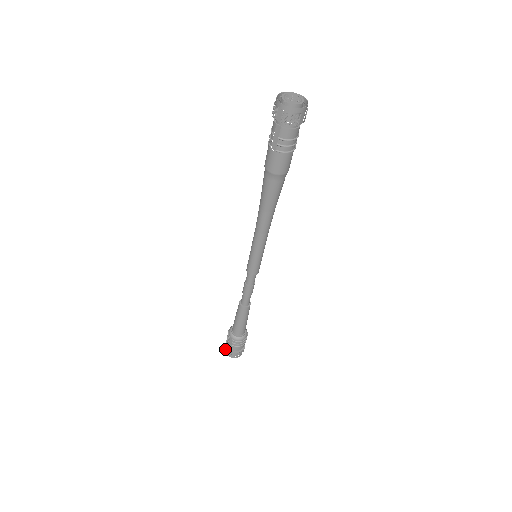
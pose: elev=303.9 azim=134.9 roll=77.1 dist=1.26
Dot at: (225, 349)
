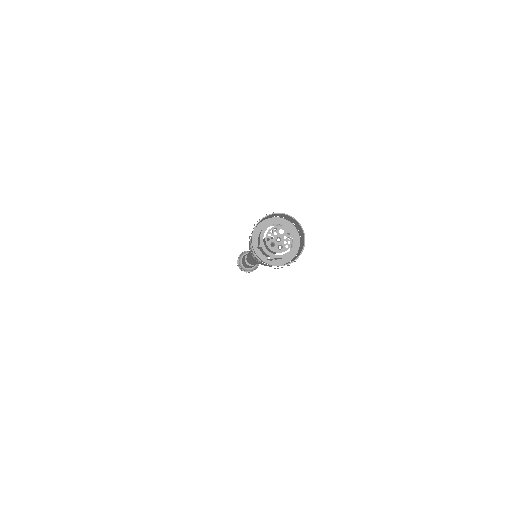
Dot at: occluded
